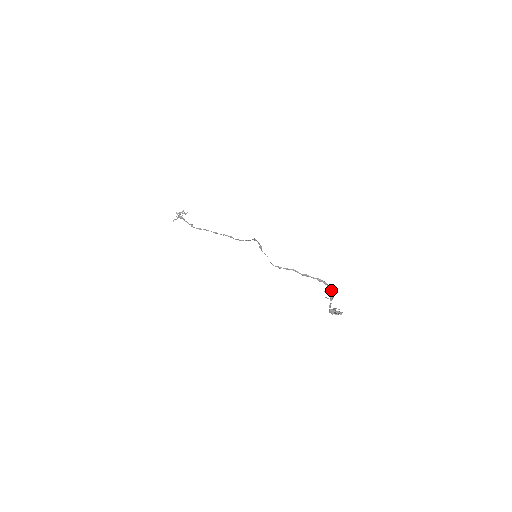
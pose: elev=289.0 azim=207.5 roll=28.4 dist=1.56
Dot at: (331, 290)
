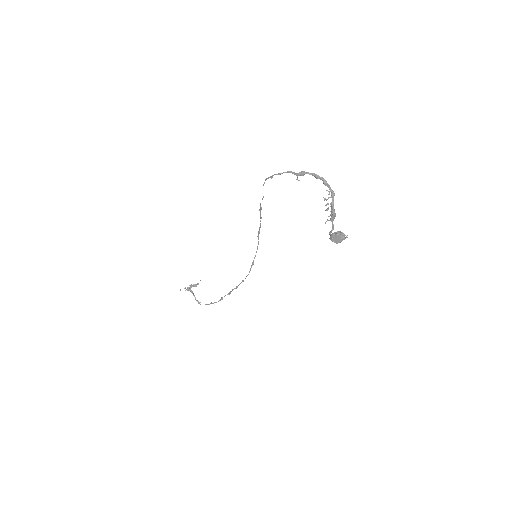
Dot at: (332, 195)
